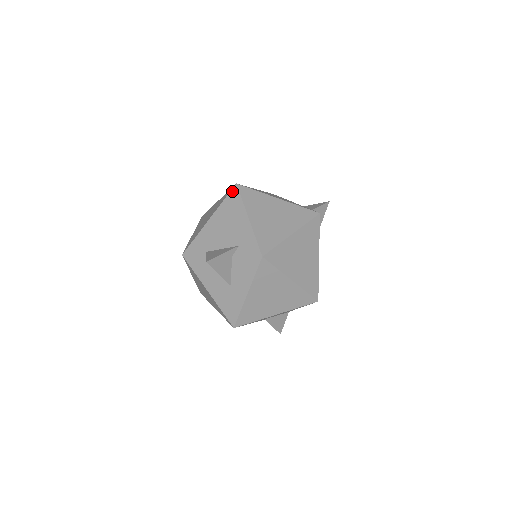
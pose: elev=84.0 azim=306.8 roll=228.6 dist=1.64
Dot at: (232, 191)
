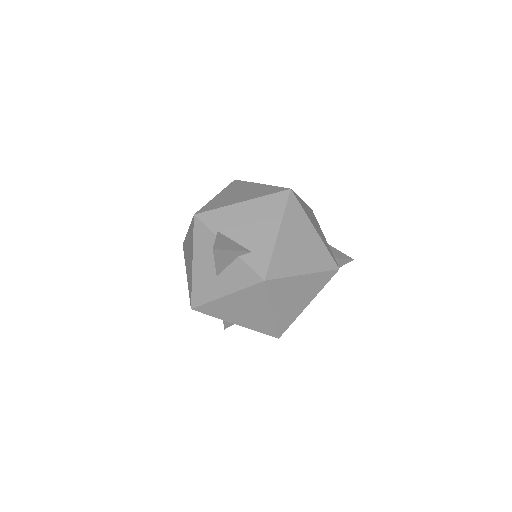
Dot at: (282, 193)
